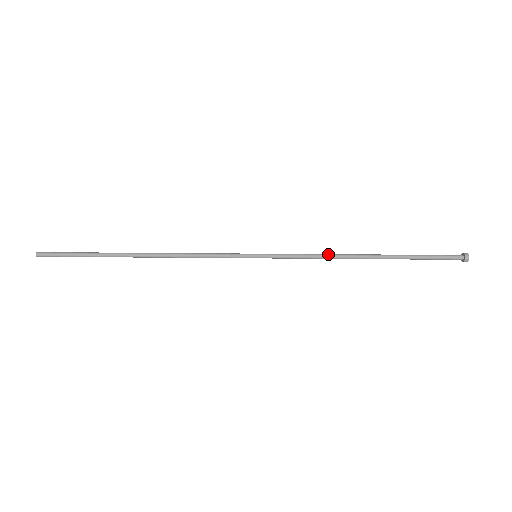
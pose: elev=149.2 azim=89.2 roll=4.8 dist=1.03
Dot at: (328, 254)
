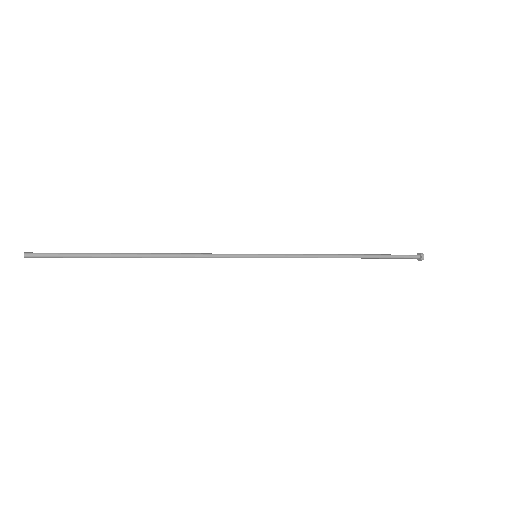
Dot at: (318, 254)
